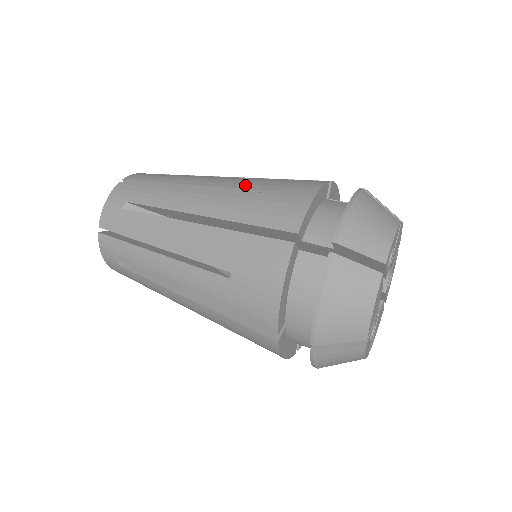
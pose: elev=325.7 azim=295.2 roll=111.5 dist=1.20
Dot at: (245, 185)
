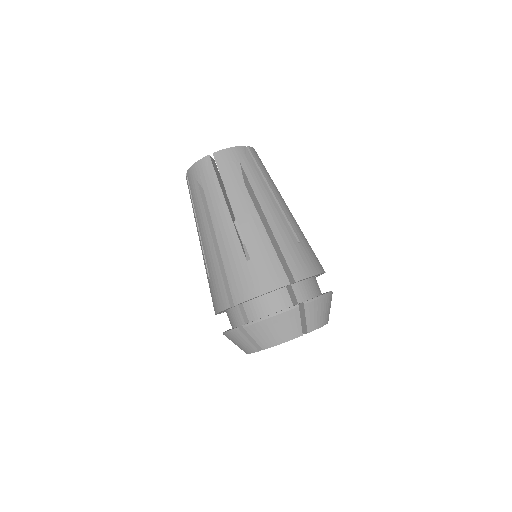
Dot at: (250, 243)
